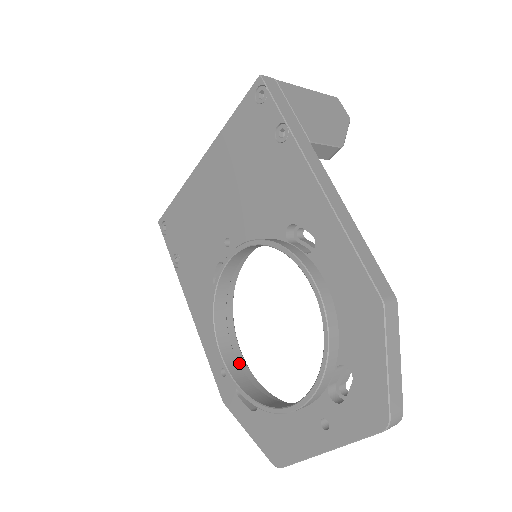
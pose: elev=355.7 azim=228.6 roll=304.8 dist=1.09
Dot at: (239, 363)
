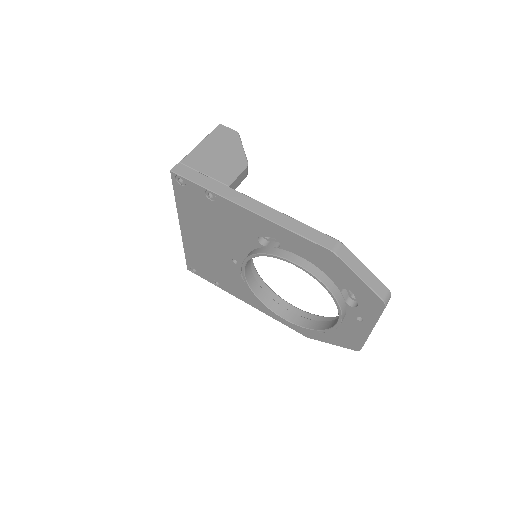
Dot at: (297, 313)
